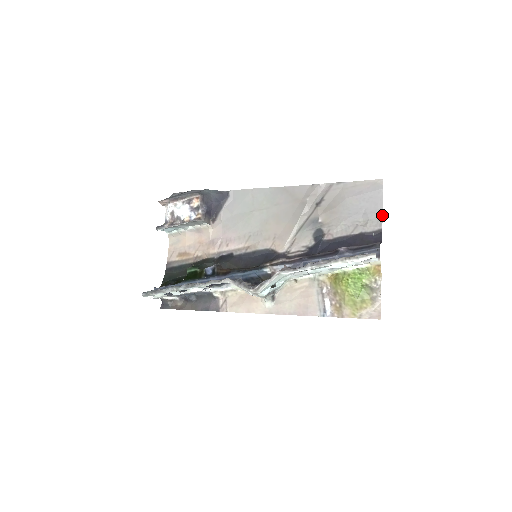
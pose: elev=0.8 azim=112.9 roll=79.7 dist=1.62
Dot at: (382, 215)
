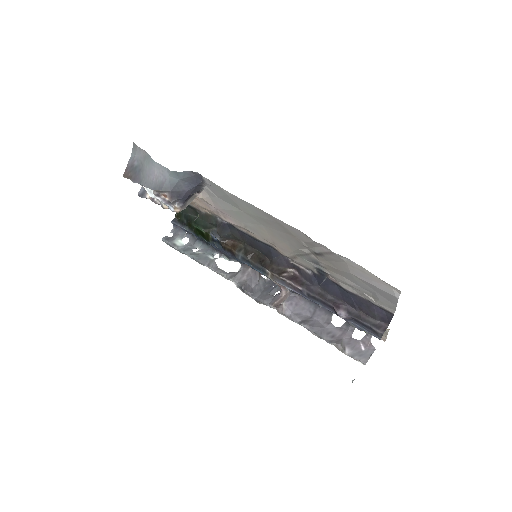
Dot at: (395, 308)
